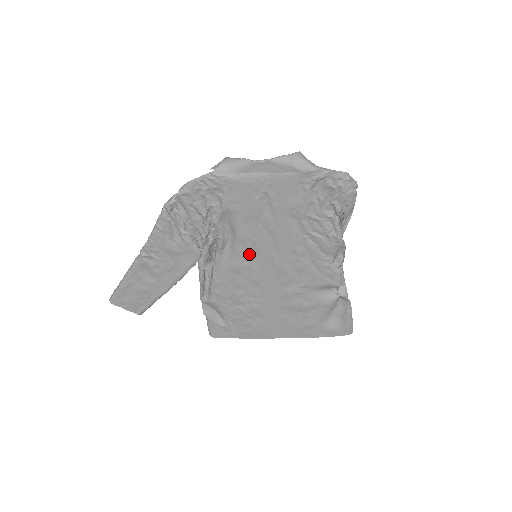
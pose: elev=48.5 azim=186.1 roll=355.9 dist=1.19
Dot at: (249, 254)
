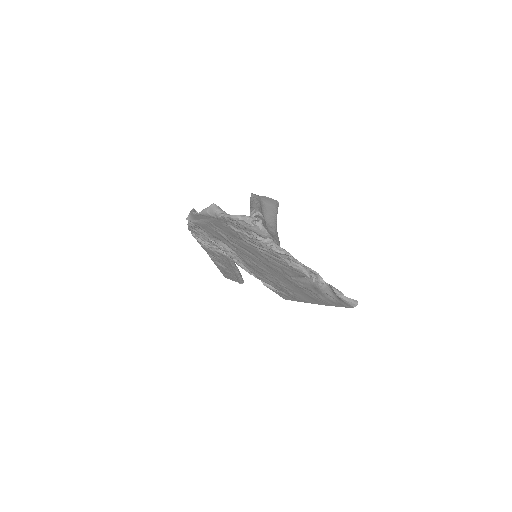
Dot at: (246, 257)
